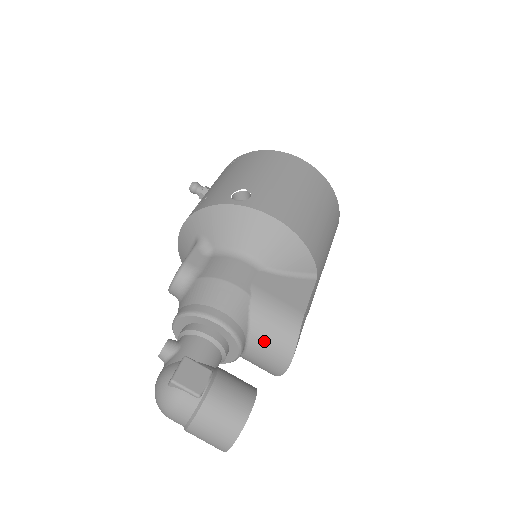
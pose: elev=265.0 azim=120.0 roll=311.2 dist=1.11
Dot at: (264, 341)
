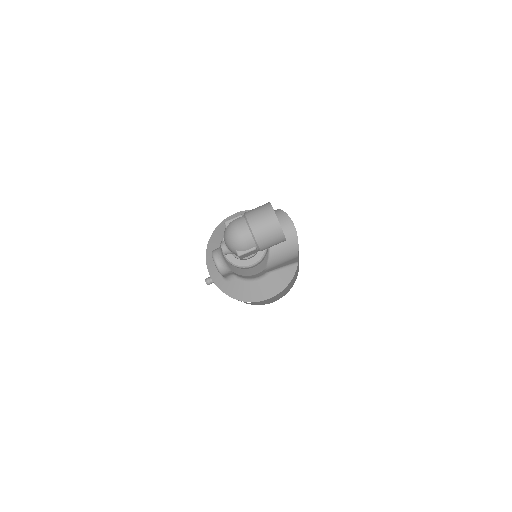
Dot at: occluded
